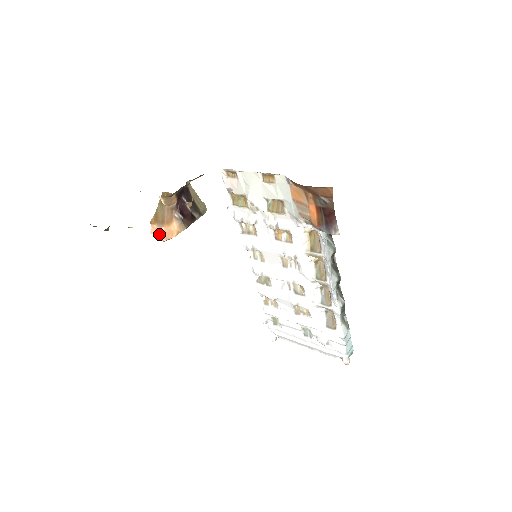
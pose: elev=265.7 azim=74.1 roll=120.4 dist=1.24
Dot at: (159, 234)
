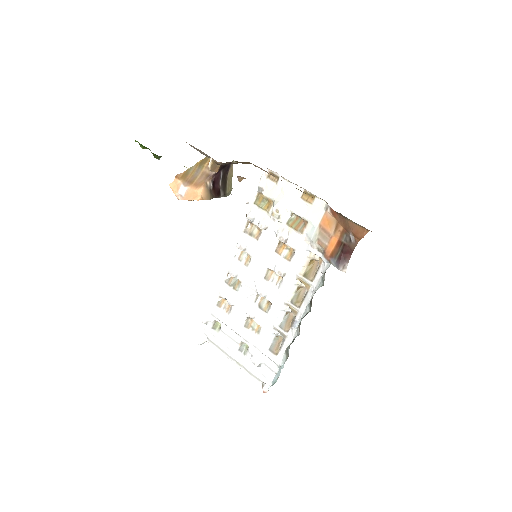
Dot at: (178, 190)
